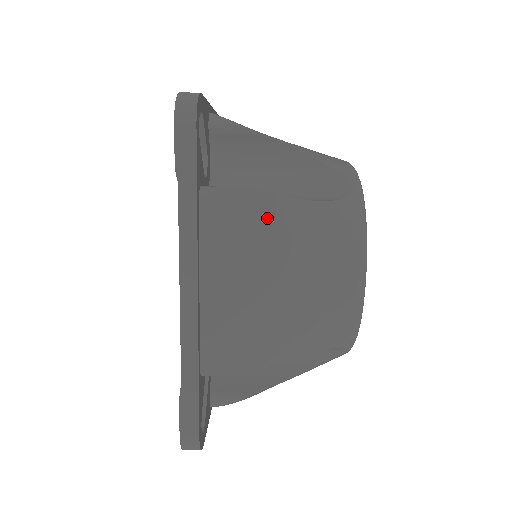
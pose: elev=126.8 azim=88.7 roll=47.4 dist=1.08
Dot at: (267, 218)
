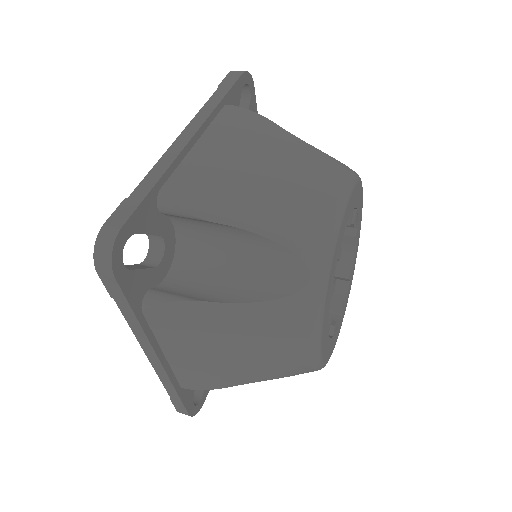
Dot at: (270, 133)
